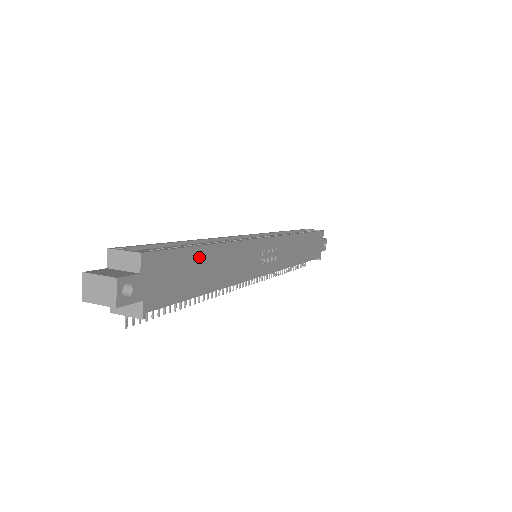
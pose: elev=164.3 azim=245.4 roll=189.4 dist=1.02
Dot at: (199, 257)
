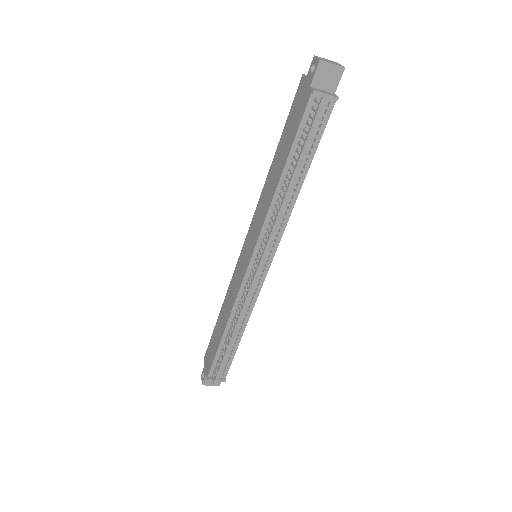
Dot at: occluded
